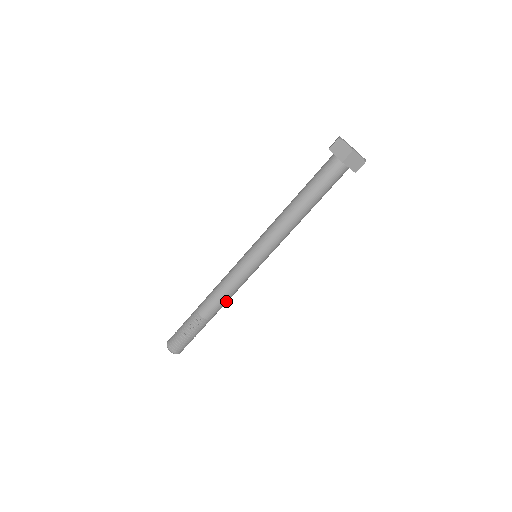
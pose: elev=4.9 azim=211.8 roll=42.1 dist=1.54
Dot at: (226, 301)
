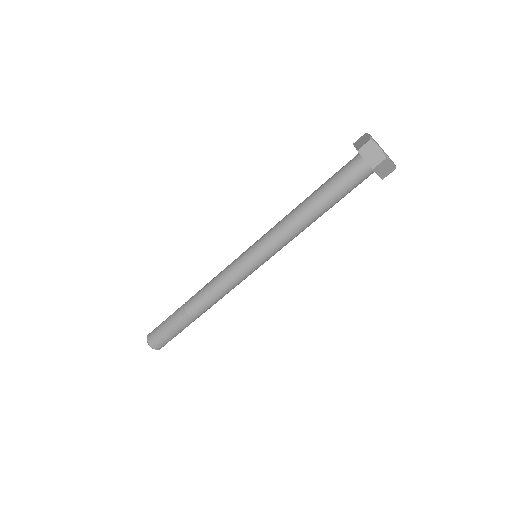
Dot at: occluded
